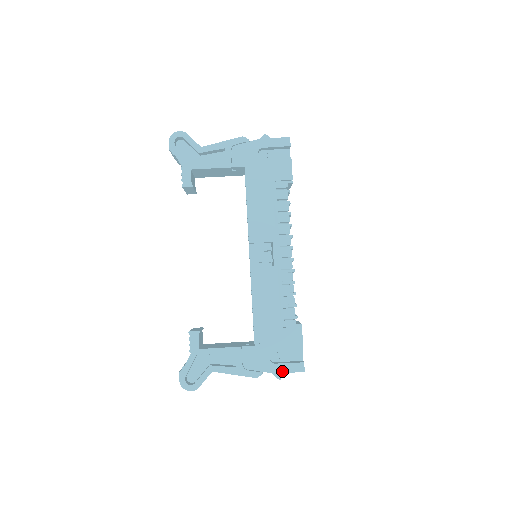
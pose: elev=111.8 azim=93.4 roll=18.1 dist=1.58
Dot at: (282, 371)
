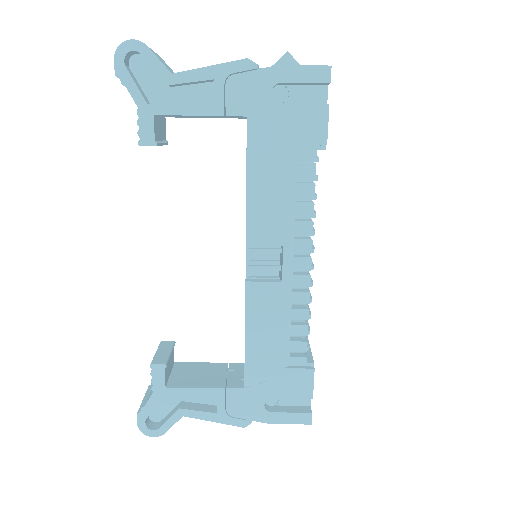
Dot at: (280, 422)
